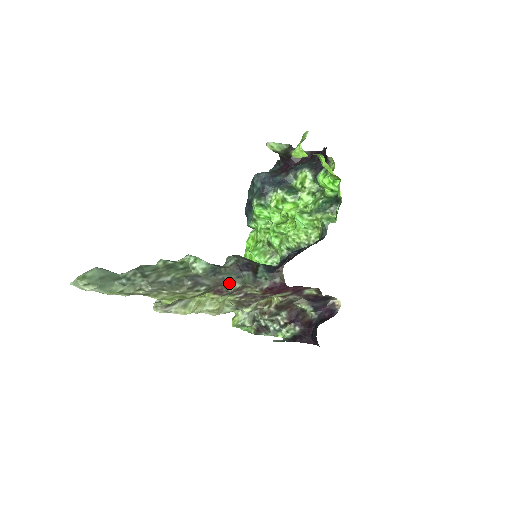
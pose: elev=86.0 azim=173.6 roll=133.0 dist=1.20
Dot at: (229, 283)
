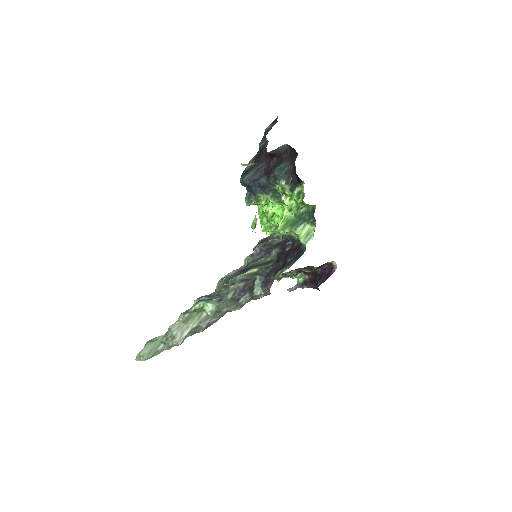
Dot at: (232, 310)
